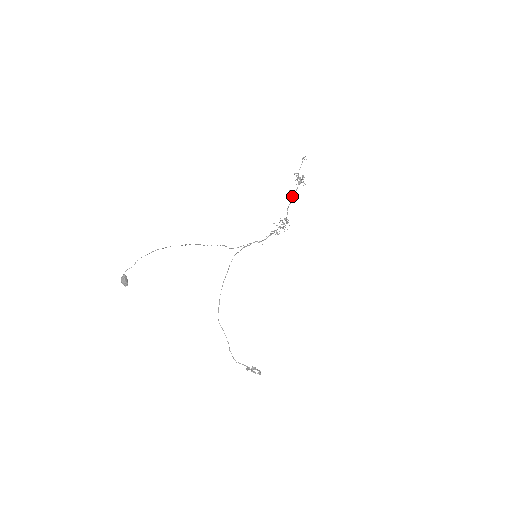
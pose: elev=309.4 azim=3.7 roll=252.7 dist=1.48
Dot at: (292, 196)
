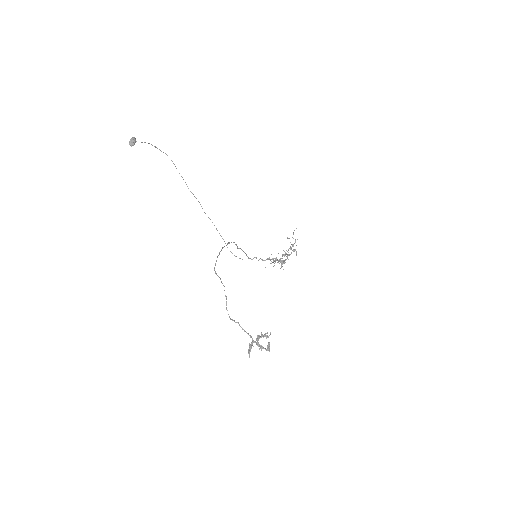
Dot at: (287, 254)
